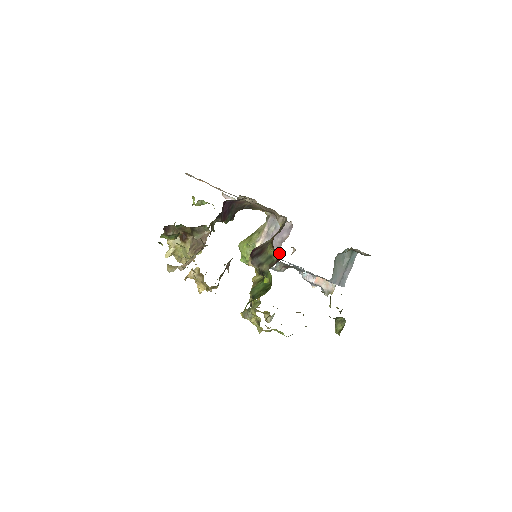
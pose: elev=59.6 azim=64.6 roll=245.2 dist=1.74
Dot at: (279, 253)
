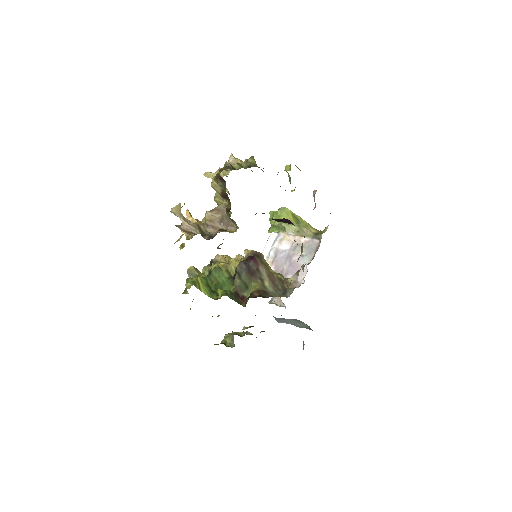
Dot at: occluded
